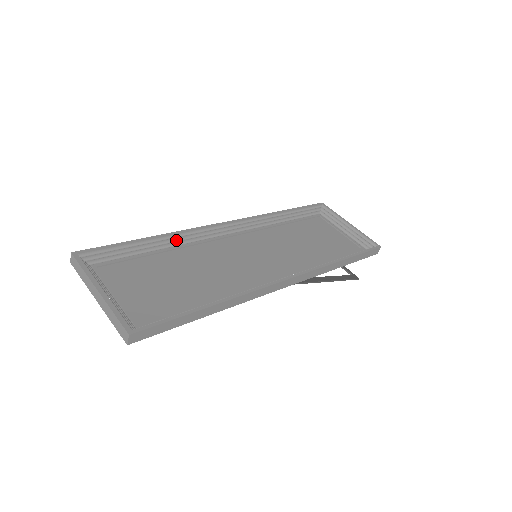
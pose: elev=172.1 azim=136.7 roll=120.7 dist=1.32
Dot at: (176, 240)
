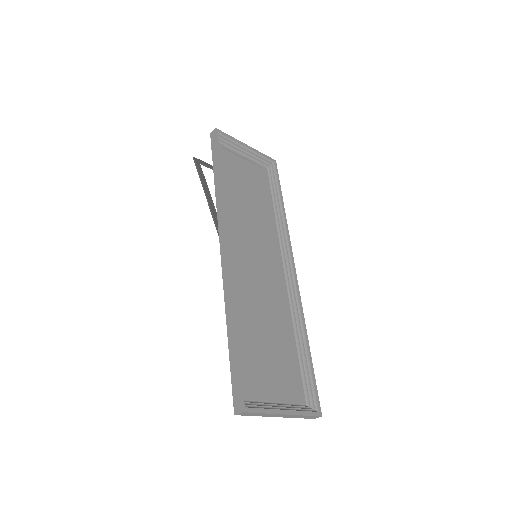
Dot at: occluded
